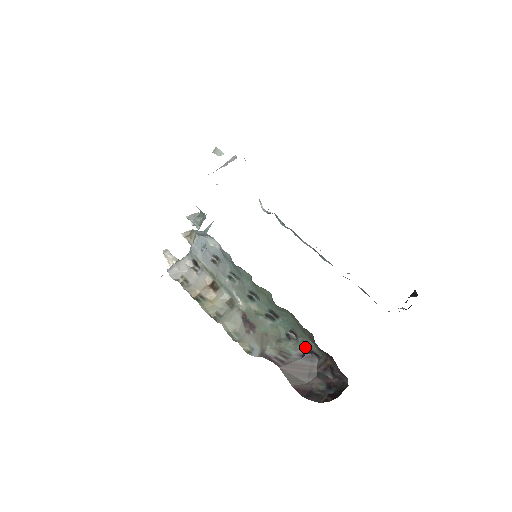
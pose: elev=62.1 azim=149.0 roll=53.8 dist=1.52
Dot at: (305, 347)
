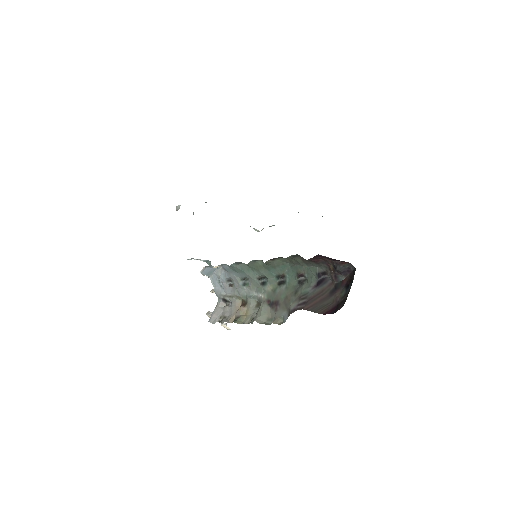
Dot at: (313, 276)
